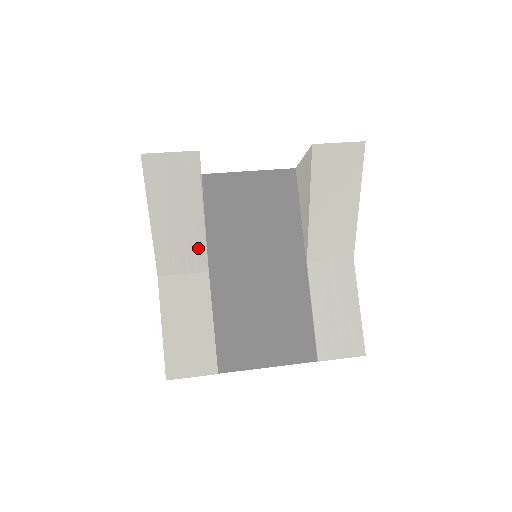
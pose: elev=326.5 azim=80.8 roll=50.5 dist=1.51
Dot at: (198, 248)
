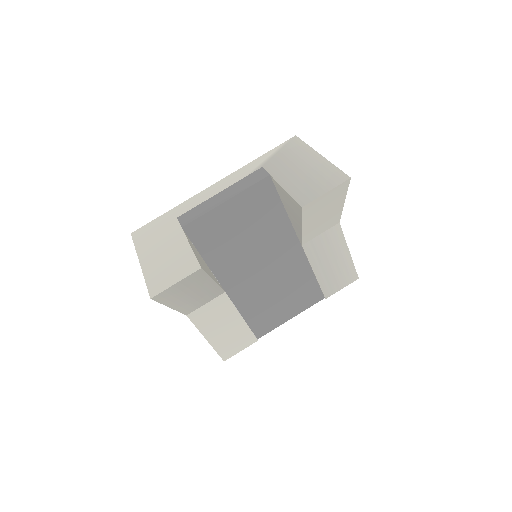
Dot at: (214, 292)
